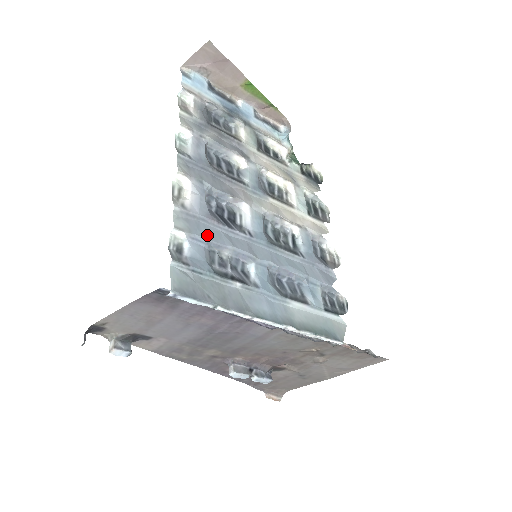
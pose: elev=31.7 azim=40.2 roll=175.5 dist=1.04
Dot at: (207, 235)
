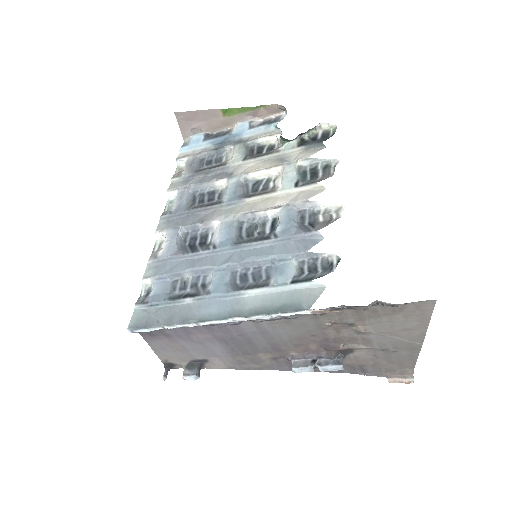
Dot at: (169, 270)
